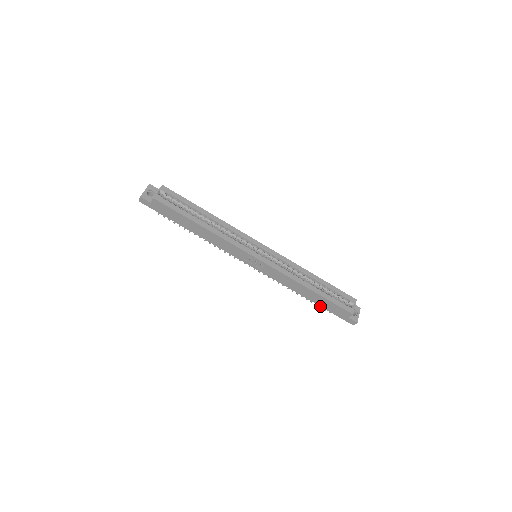
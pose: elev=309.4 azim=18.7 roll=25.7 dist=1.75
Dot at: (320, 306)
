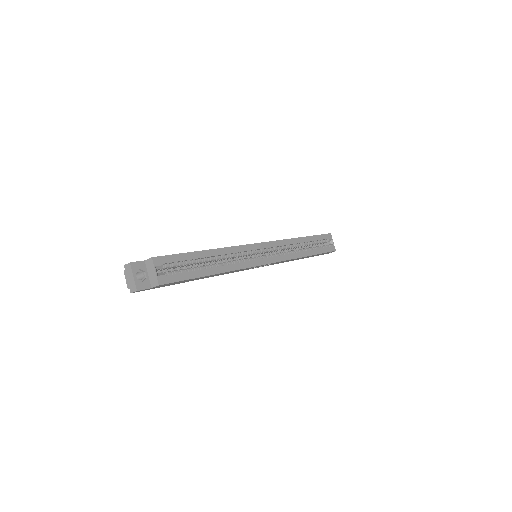
Dot at: occluded
